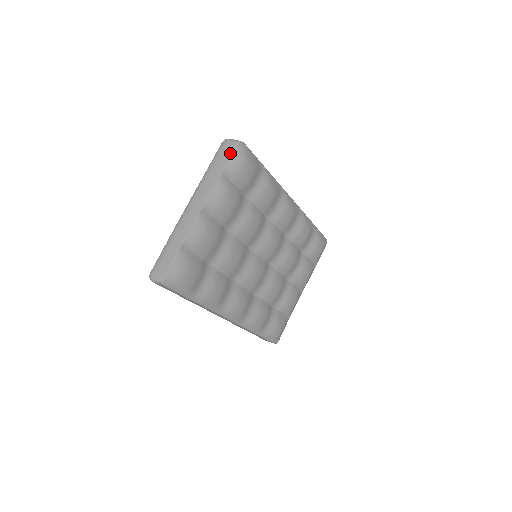
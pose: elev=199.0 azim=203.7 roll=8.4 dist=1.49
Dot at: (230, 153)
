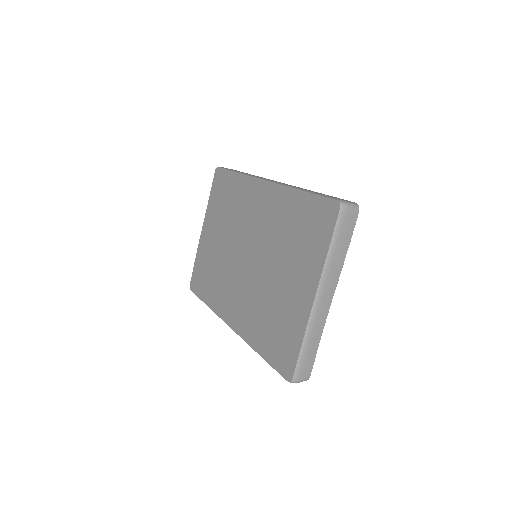
Dot at: (354, 225)
